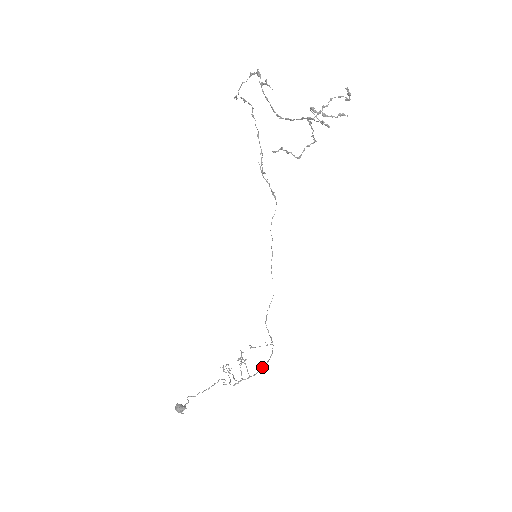
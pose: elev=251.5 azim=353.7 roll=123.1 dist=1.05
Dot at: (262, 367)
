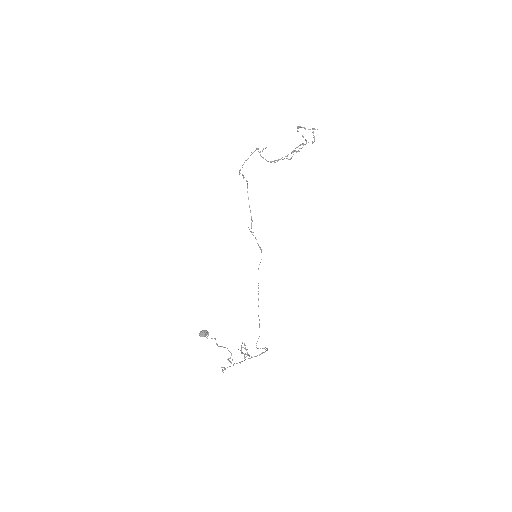
Dot at: (261, 353)
